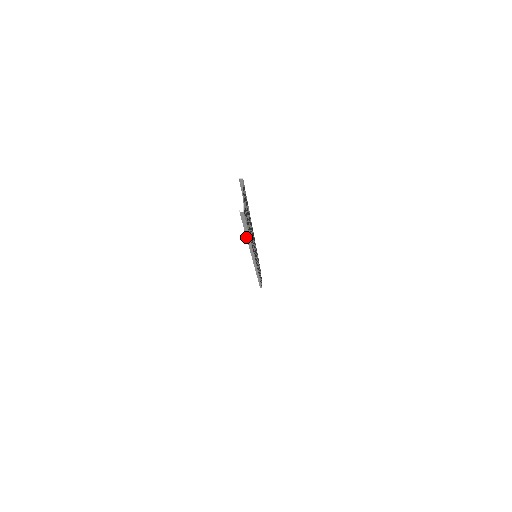
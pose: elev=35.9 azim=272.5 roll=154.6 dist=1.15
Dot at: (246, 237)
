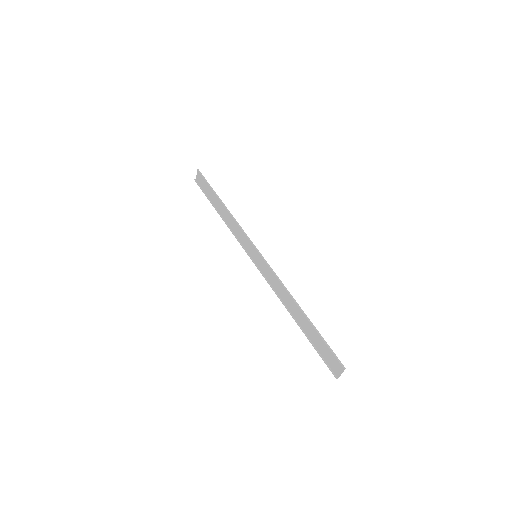
Dot at: occluded
